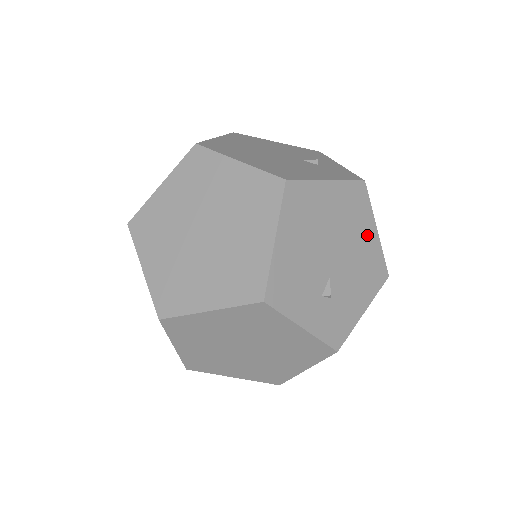
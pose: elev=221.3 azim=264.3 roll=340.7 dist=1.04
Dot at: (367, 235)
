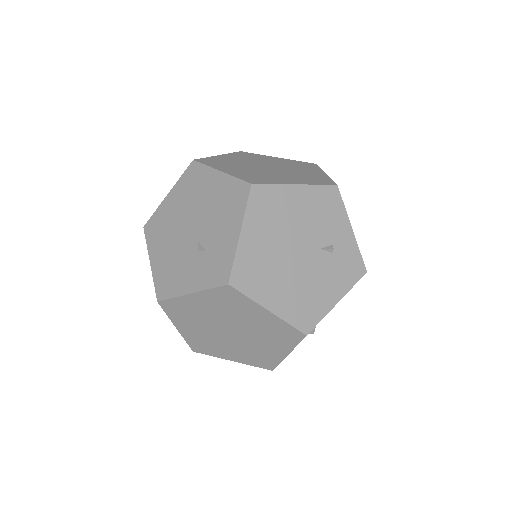
Dot at: occluded
